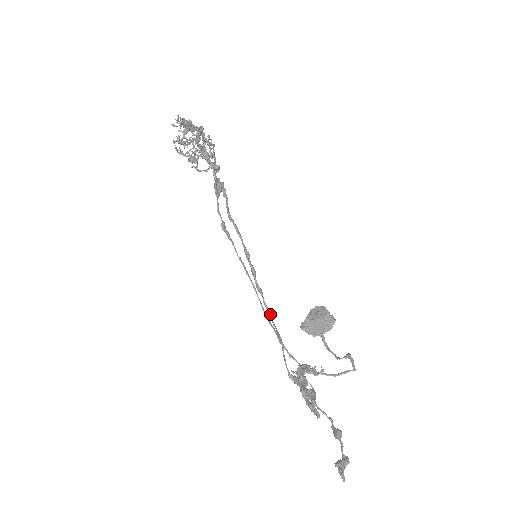
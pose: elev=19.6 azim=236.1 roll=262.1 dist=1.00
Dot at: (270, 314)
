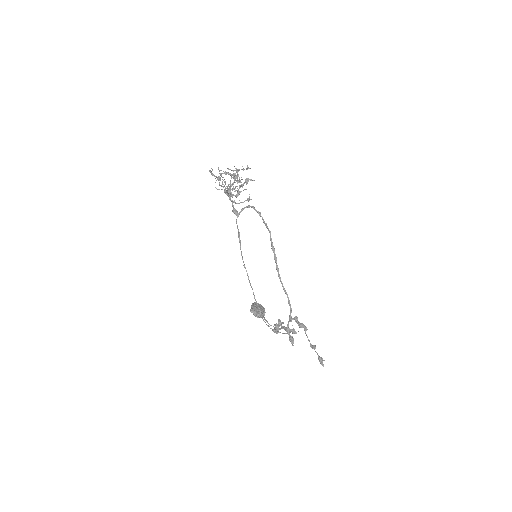
Dot at: occluded
